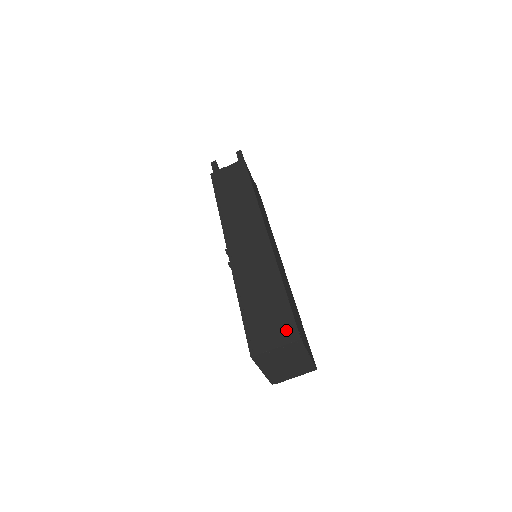
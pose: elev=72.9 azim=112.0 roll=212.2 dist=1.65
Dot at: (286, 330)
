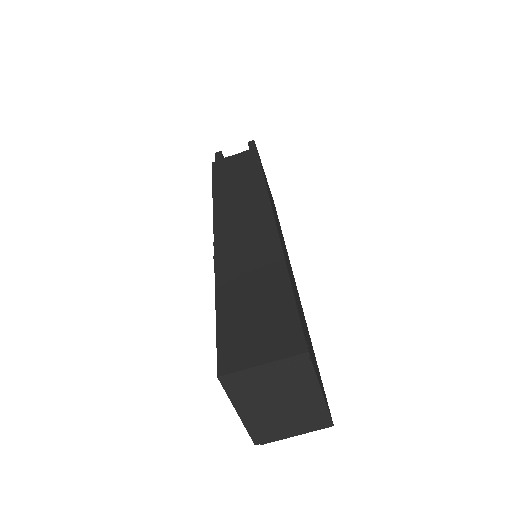
Dot at: (284, 337)
